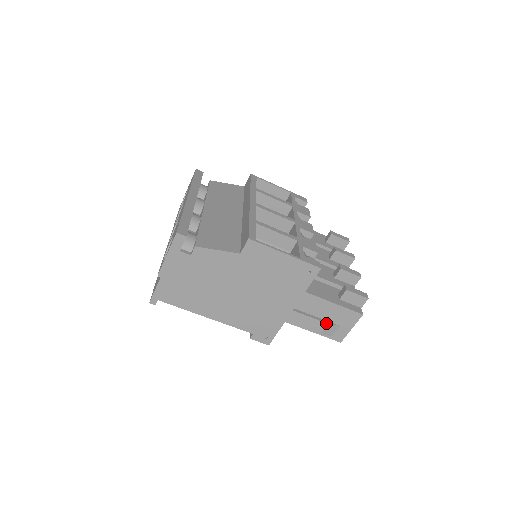
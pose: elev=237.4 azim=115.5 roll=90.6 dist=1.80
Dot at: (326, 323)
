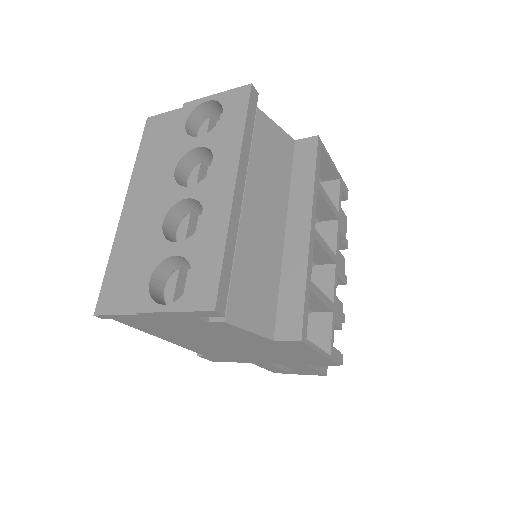
Dot at: occluded
